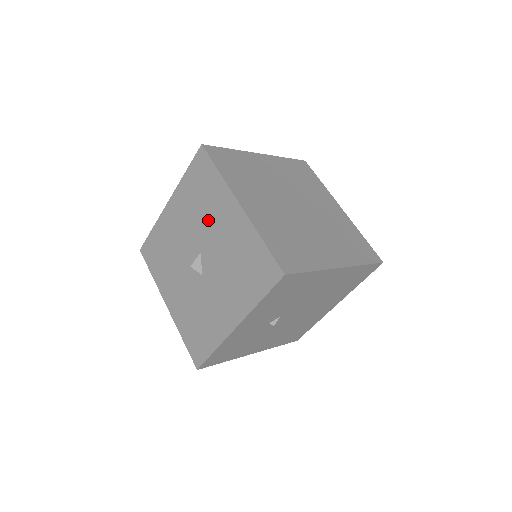
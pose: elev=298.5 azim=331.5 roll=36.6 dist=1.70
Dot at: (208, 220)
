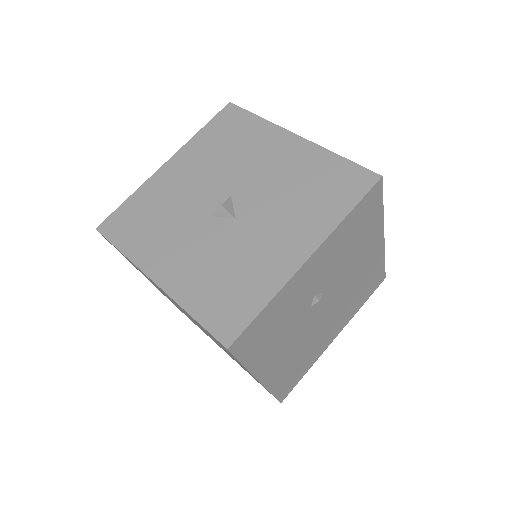
Dot at: (244, 160)
